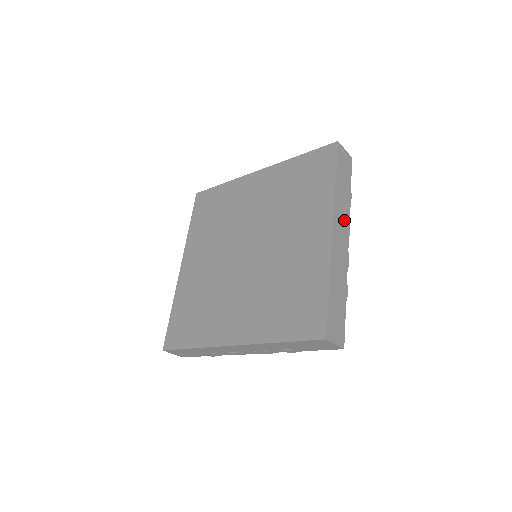
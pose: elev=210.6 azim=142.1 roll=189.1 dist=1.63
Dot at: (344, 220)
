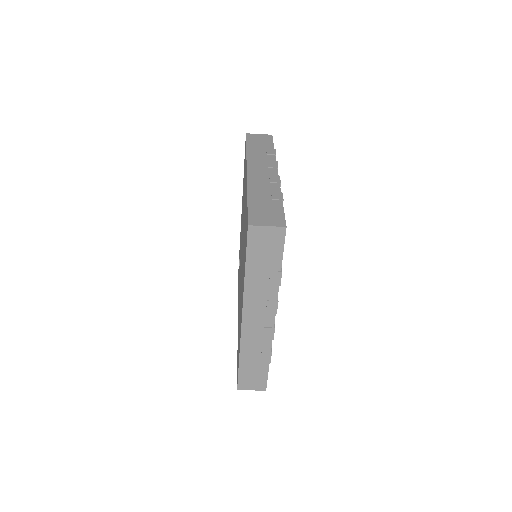
Dot at: (266, 163)
